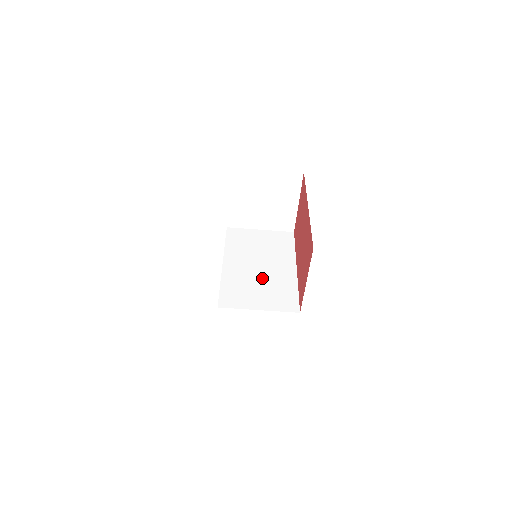
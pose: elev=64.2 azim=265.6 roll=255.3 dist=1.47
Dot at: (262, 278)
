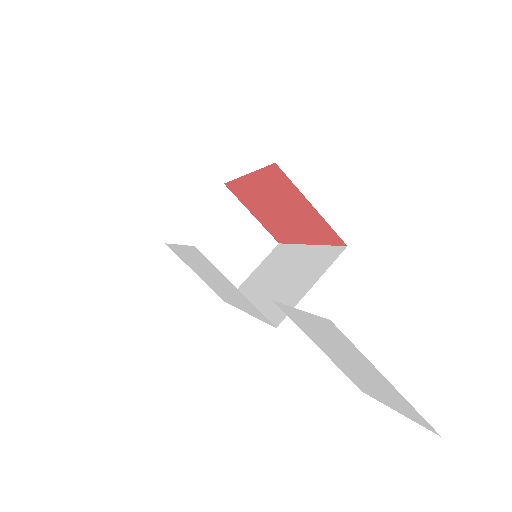
Dot at: (289, 278)
